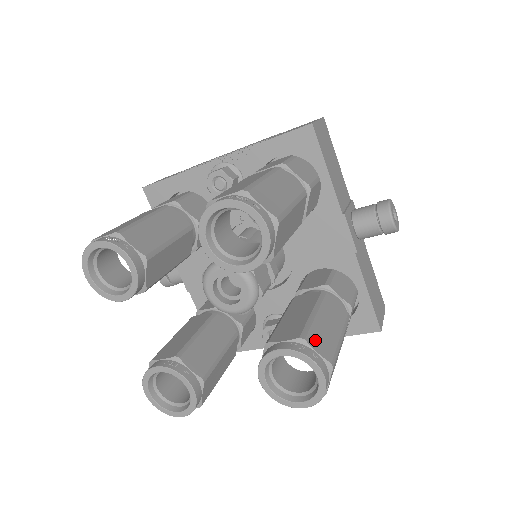
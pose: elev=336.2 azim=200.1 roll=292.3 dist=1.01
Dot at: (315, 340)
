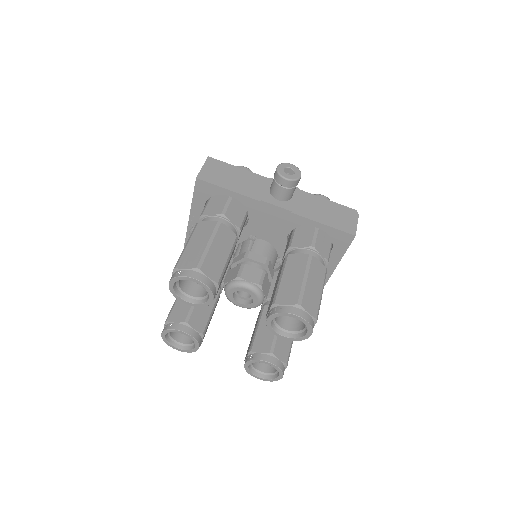
Dot at: (282, 298)
